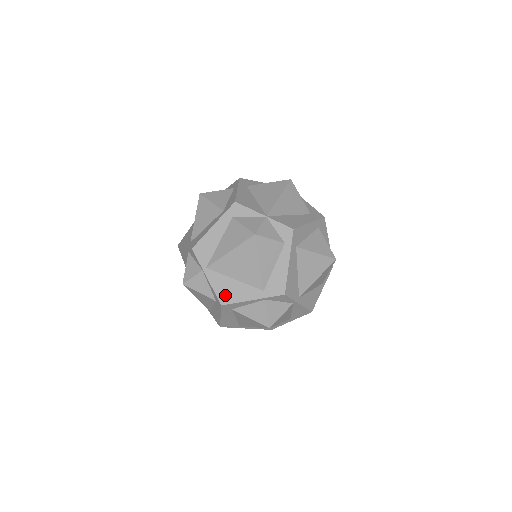
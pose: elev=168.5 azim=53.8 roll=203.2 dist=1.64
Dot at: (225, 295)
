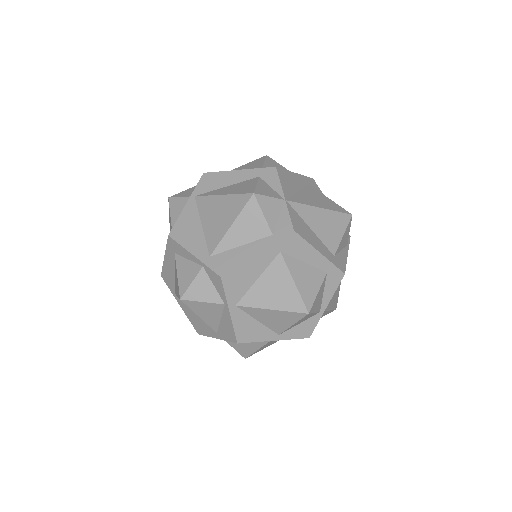
Dot at: (181, 230)
